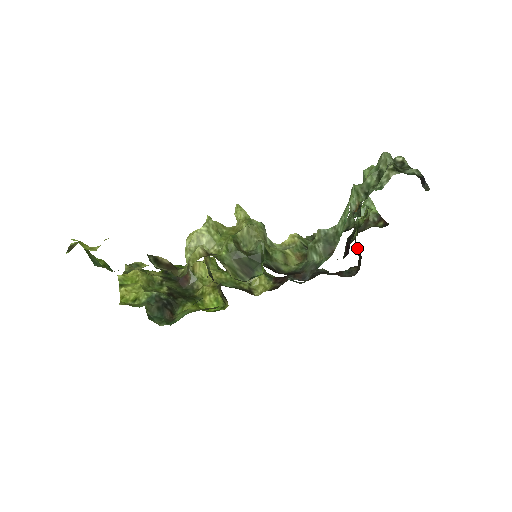
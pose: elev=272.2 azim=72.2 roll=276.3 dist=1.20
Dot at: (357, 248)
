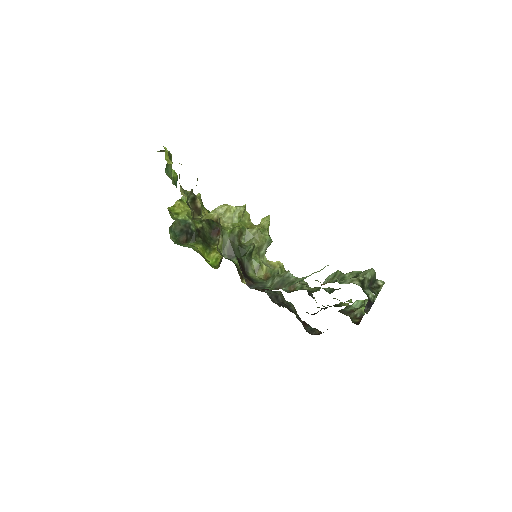
Dot at: occluded
